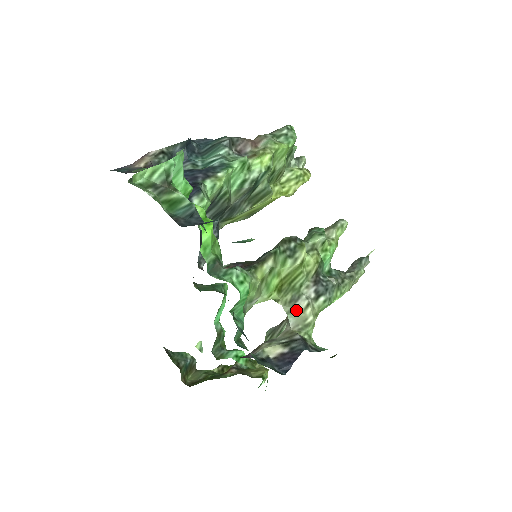
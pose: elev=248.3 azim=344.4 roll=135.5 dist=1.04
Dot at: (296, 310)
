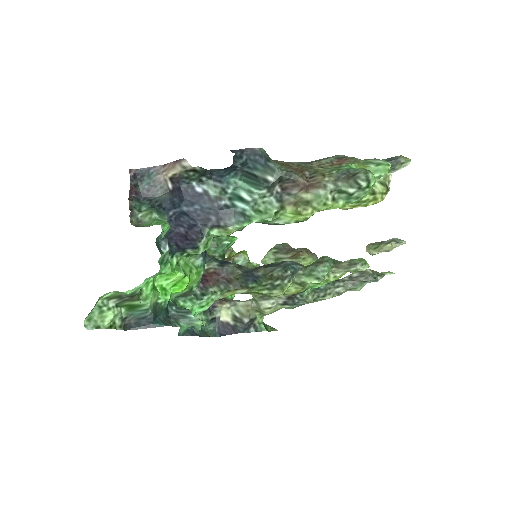
Dot at: (259, 305)
